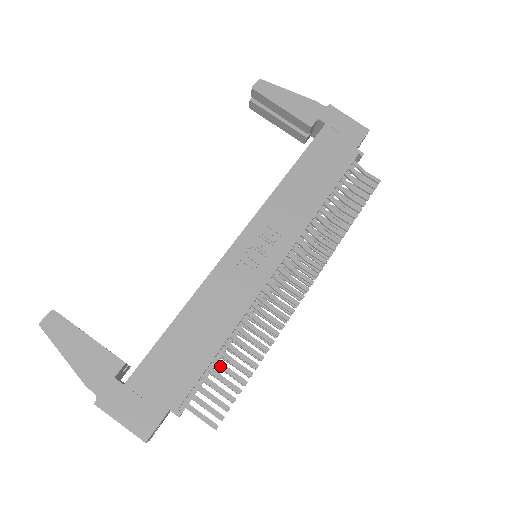
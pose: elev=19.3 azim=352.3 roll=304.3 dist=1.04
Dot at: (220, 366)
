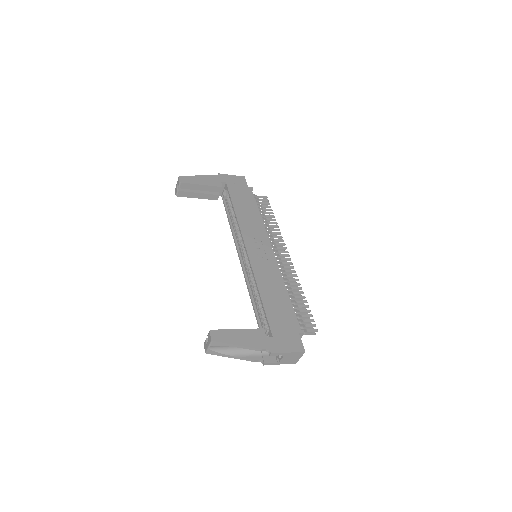
Dot at: (294, 306)
